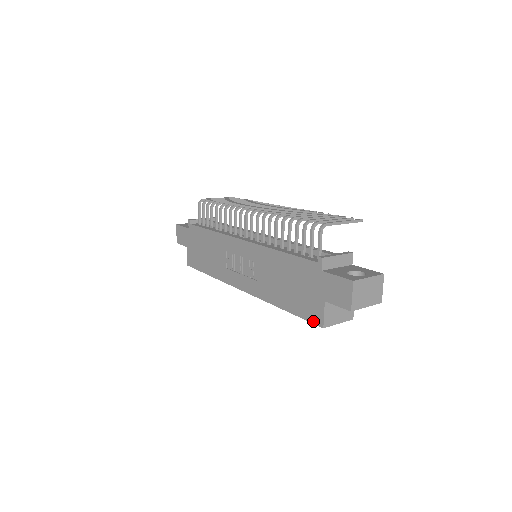
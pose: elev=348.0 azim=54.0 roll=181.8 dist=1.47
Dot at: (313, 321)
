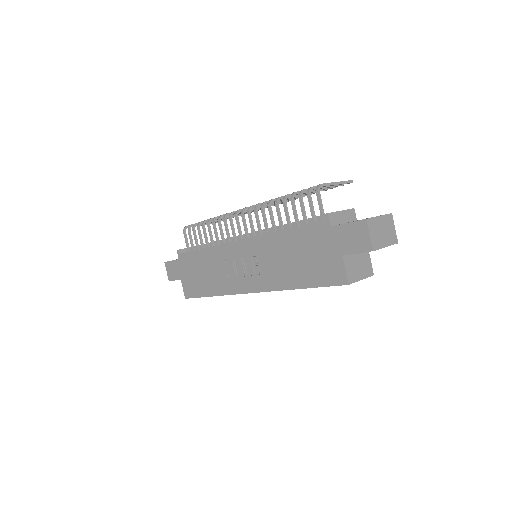
Dot at: (336, 283)
